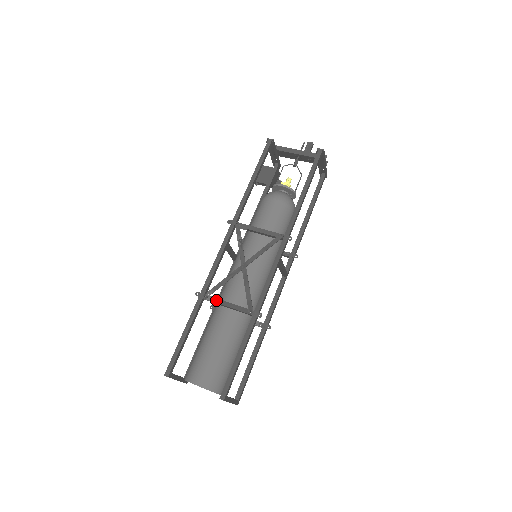
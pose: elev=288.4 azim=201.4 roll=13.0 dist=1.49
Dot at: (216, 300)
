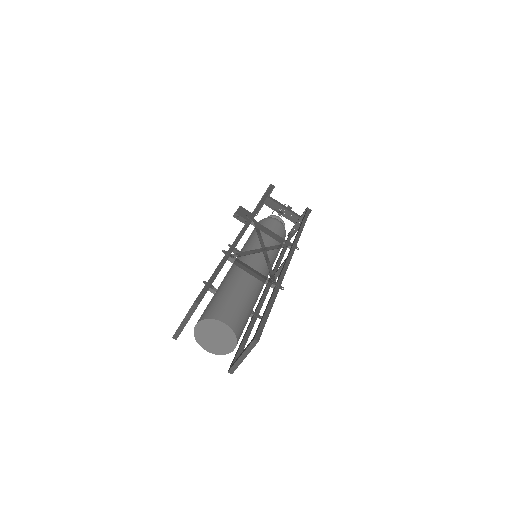
Dot at: (242, 263)
